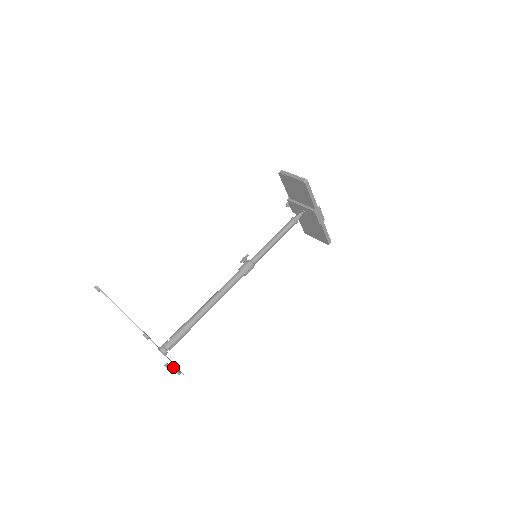
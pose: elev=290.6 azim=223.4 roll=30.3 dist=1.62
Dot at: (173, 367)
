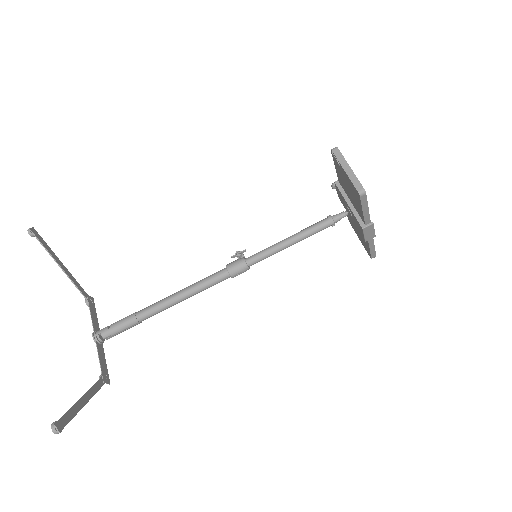
Dot at: (80, 403)
